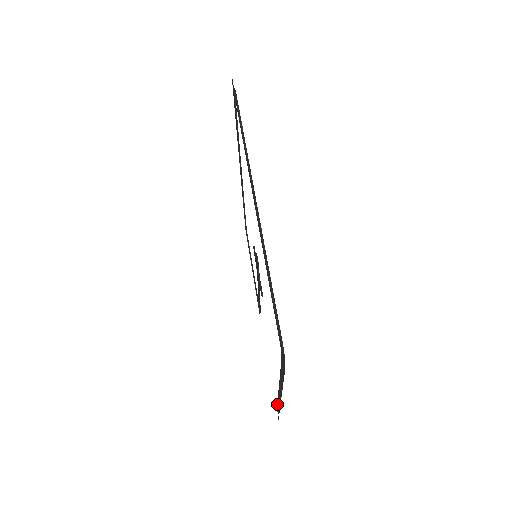
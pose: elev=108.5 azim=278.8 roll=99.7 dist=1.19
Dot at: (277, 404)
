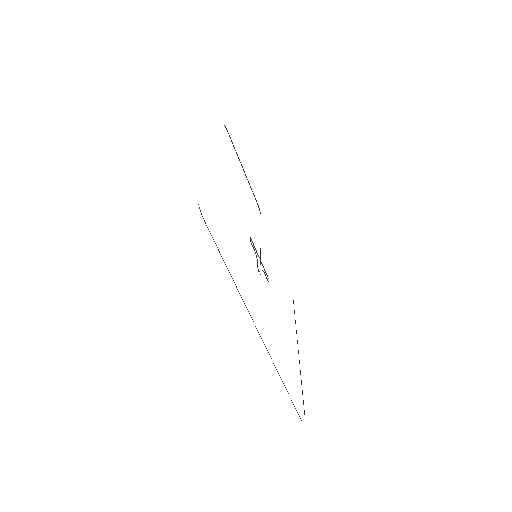
Dot at: occluded
